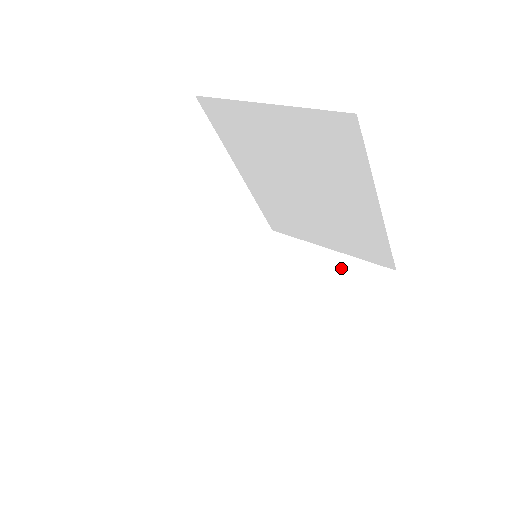
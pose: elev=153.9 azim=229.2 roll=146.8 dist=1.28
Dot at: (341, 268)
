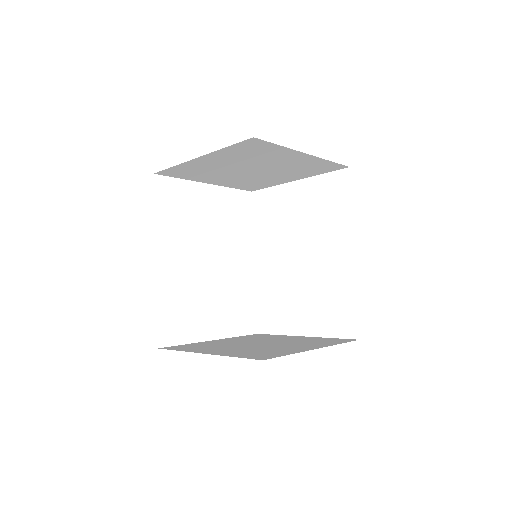
Dot at: (312, 339)
